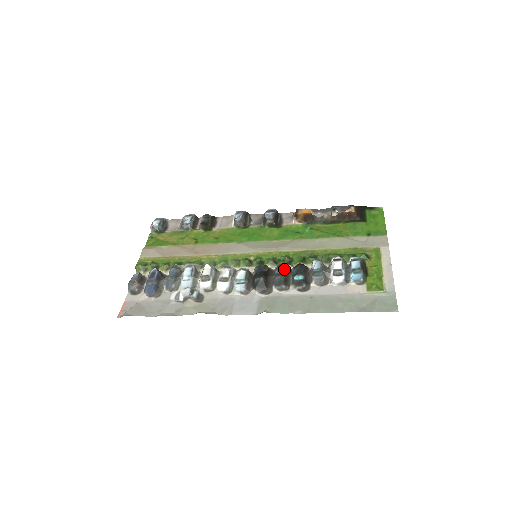
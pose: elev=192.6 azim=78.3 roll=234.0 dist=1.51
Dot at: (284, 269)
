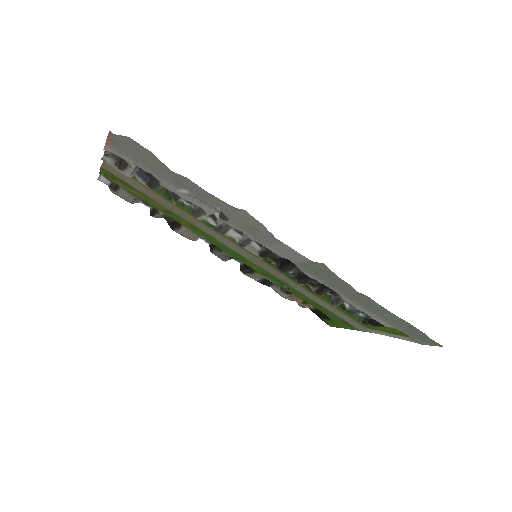
Dot at: occluded
